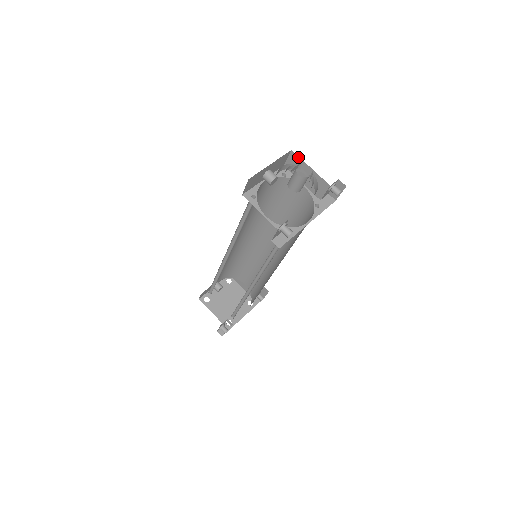
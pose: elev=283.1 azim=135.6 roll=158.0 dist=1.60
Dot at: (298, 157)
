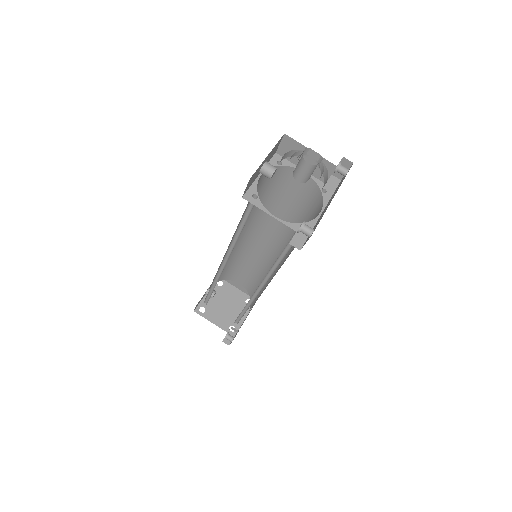
Dot at: (294, 140)
